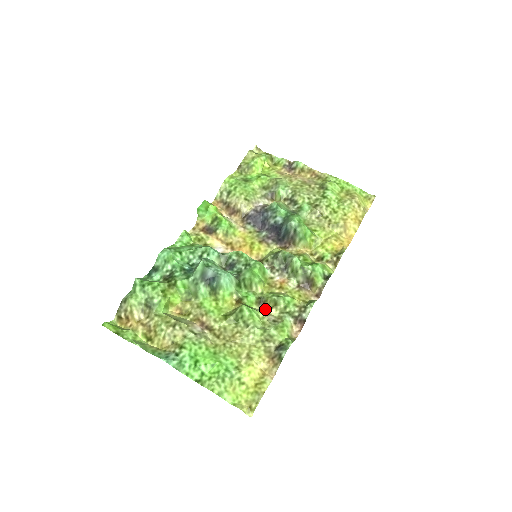
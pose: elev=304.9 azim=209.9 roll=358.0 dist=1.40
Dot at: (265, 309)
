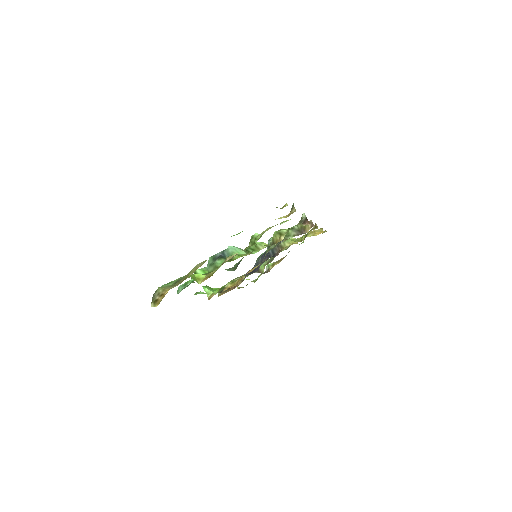
Dot at: (276, 243)
